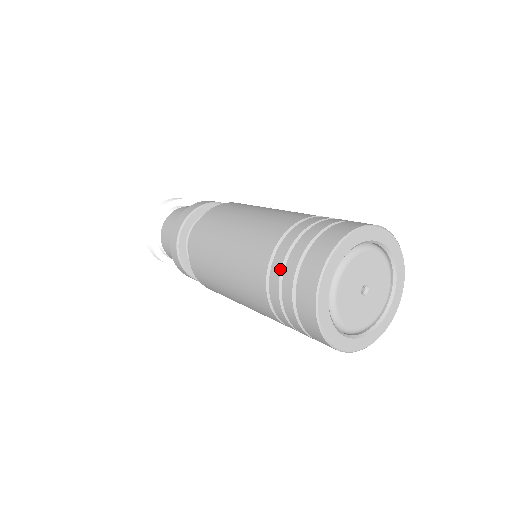
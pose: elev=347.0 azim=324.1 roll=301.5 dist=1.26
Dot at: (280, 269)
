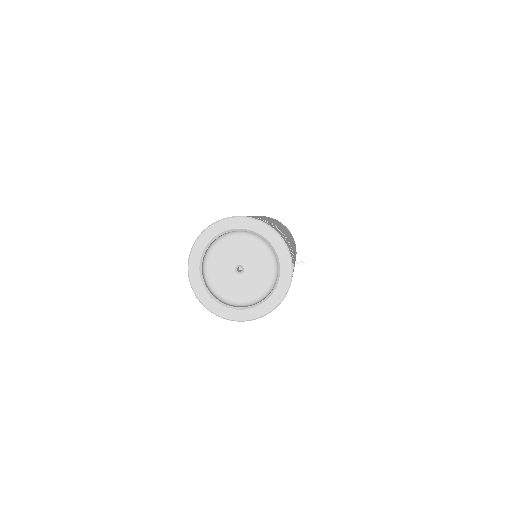
Dot at: occluded
